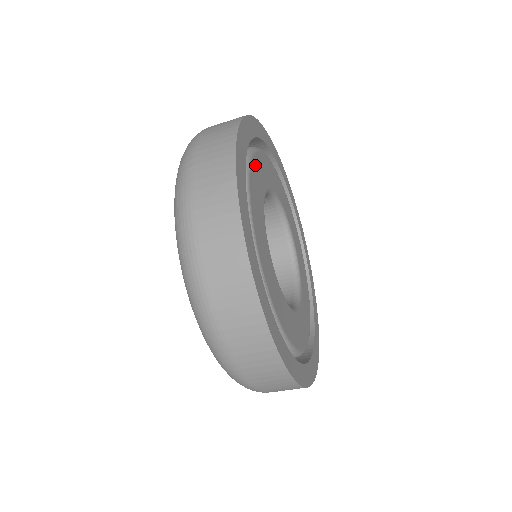
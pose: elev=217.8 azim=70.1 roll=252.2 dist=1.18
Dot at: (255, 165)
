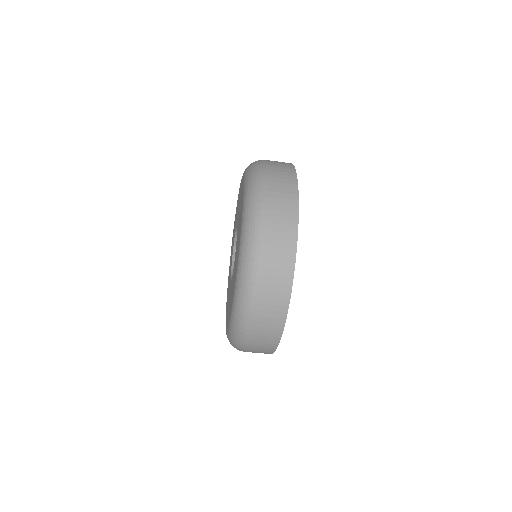
Dot at: occluded
